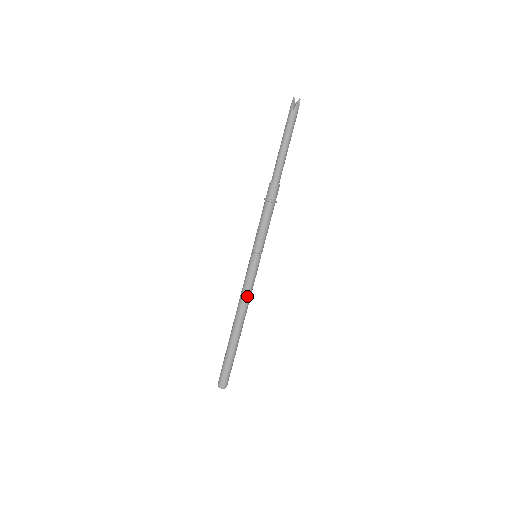
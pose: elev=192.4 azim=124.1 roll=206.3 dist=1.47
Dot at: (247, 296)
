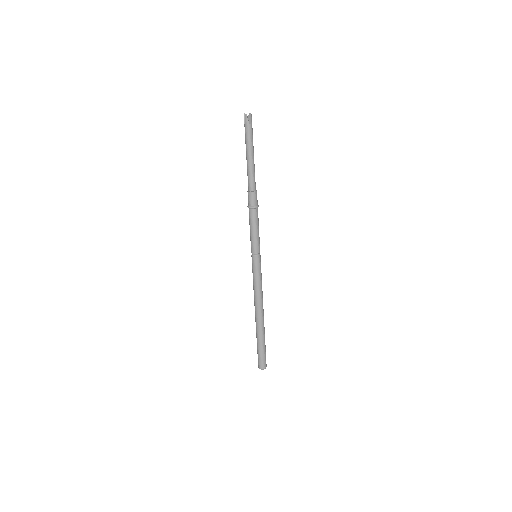
Dot at: (255, 291)
